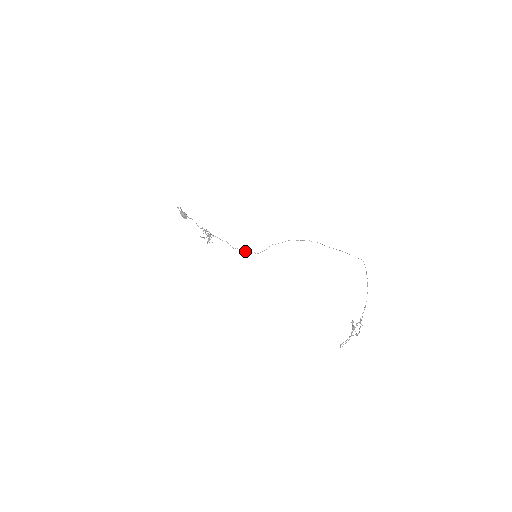
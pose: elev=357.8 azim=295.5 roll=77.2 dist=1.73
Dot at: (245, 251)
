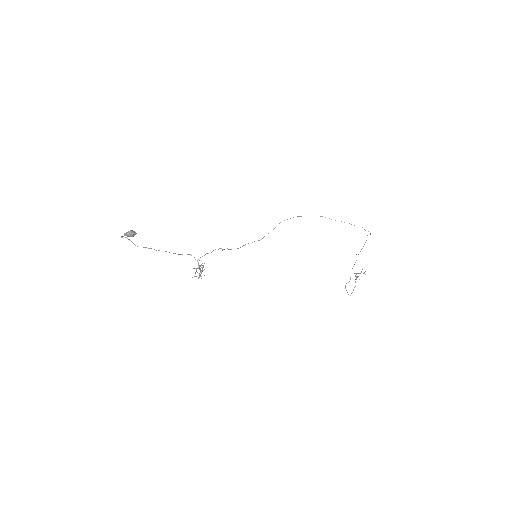
Dot at: occluded
